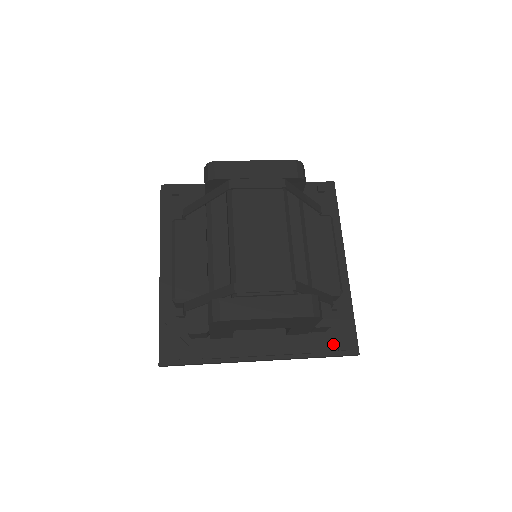
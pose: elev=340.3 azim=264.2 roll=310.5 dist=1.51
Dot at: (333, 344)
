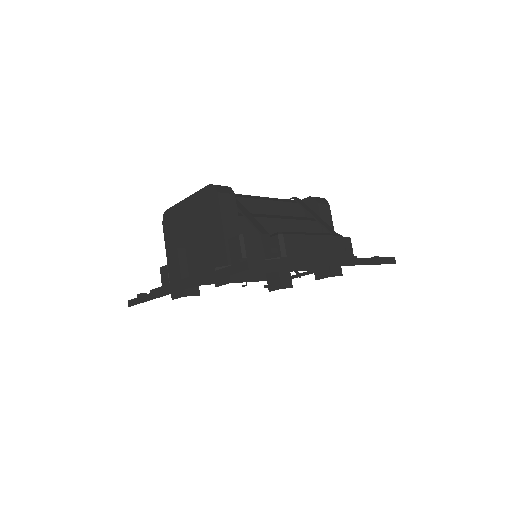
Dot at: occluded
